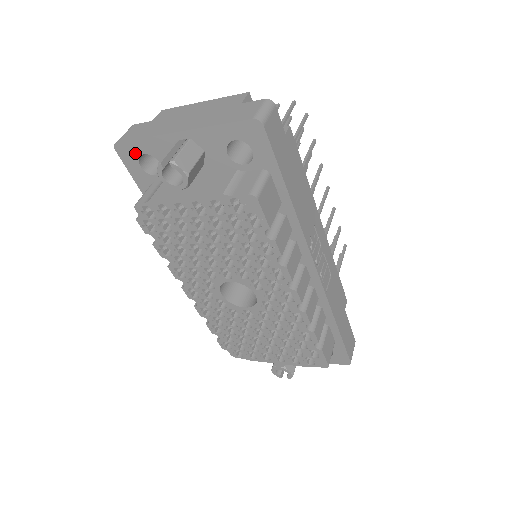
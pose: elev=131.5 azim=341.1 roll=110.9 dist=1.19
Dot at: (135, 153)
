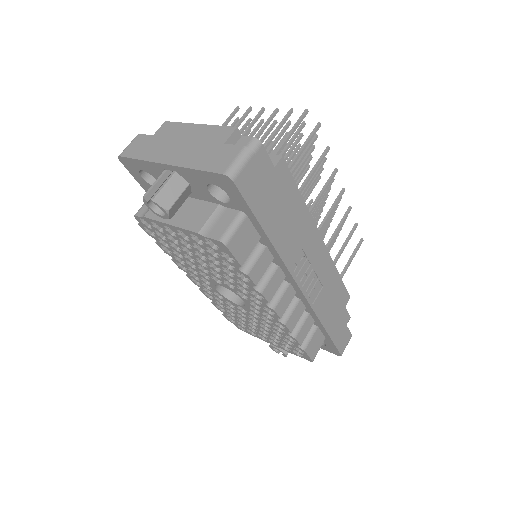
Dot at: (135, 167)
